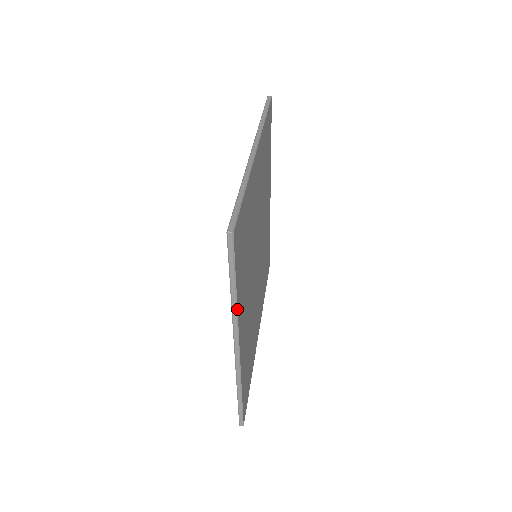
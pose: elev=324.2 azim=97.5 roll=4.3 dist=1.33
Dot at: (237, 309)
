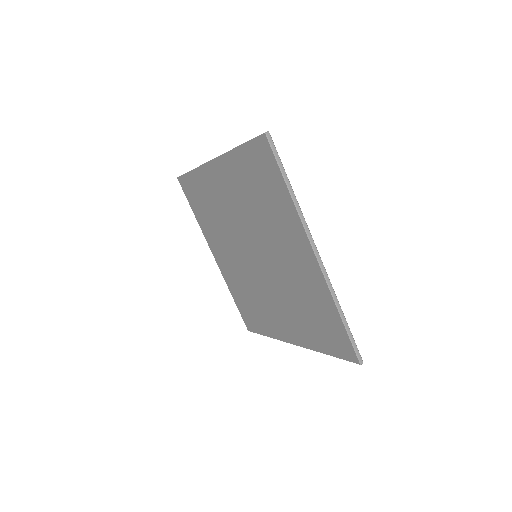
Dot at: occluded
